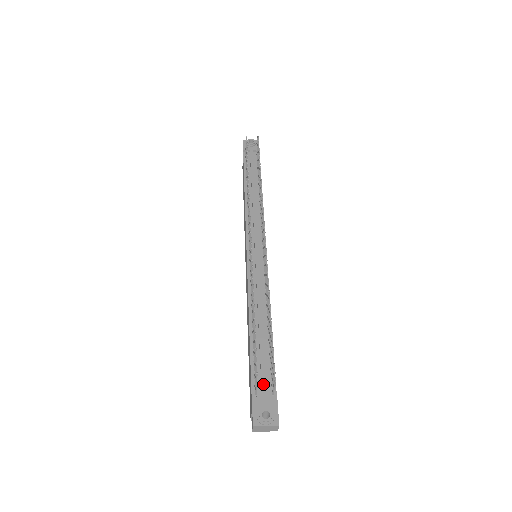
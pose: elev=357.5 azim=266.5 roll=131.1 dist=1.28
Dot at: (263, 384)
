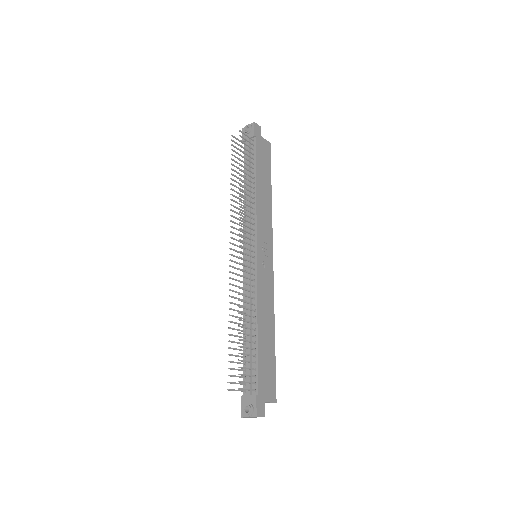
Dot at: (248, 383)
